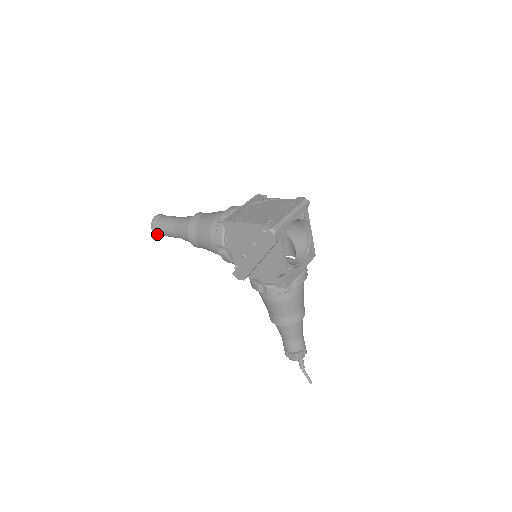
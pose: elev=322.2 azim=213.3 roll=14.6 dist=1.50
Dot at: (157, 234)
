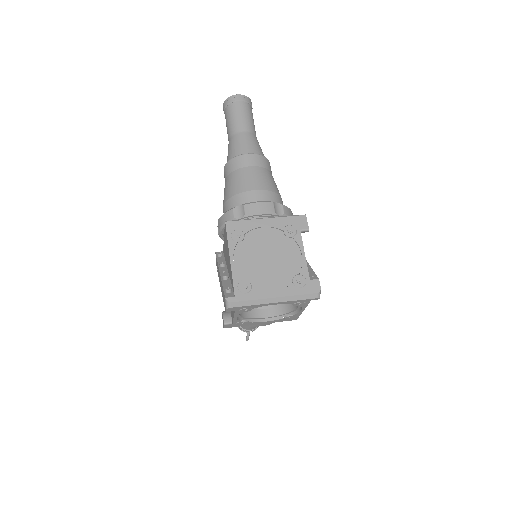
Dot at: occluded
